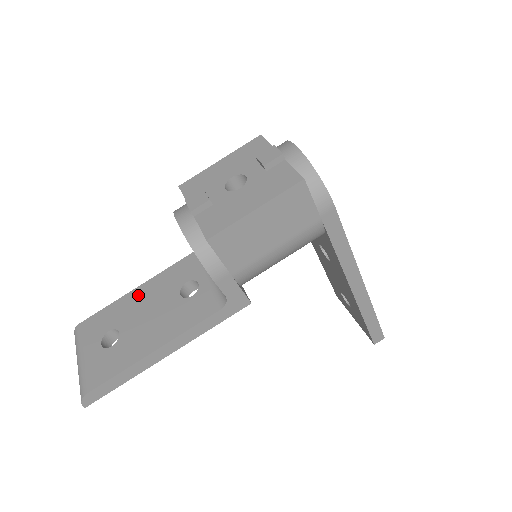
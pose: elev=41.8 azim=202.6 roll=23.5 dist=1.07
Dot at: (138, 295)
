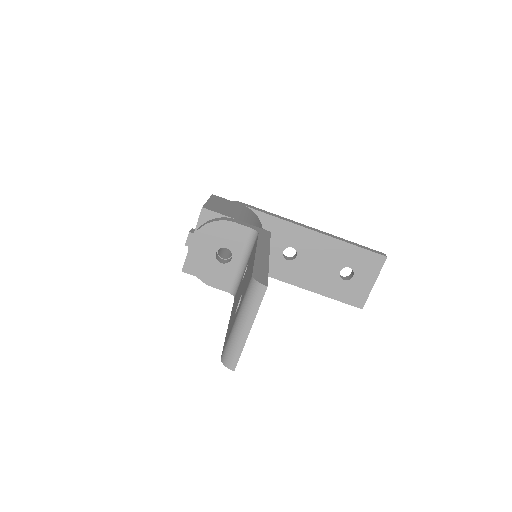
Dot at: occluded
